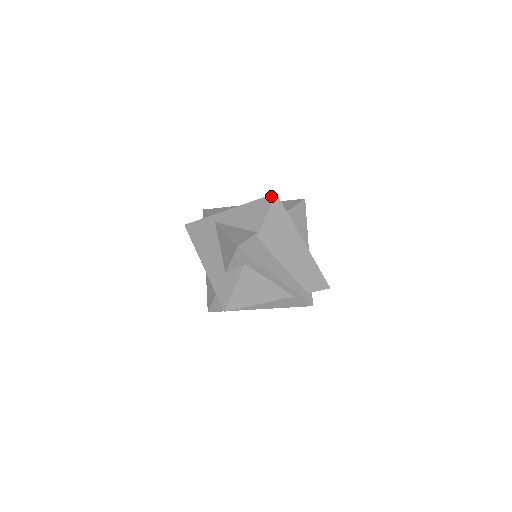
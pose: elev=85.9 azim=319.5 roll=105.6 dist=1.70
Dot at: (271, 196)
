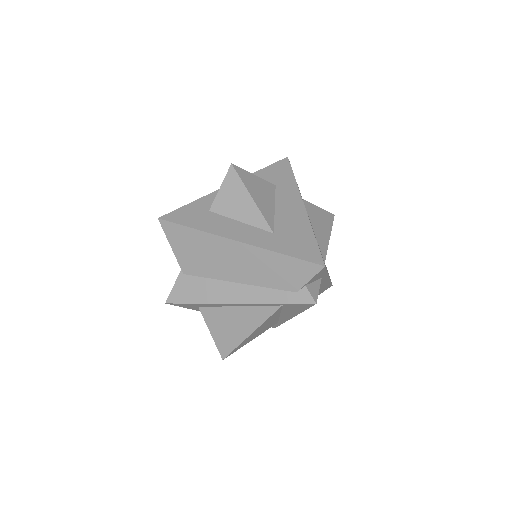
Dot at: (161, 222)
